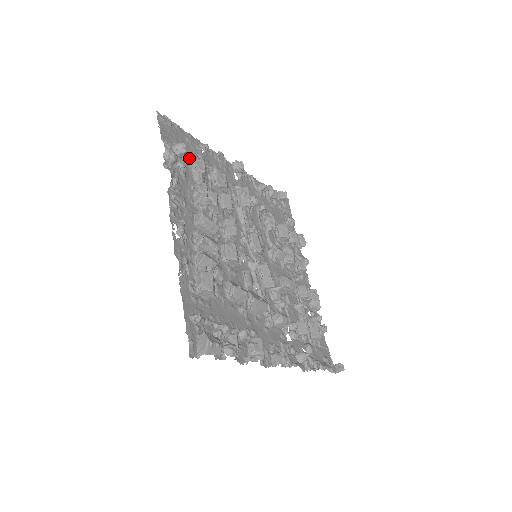
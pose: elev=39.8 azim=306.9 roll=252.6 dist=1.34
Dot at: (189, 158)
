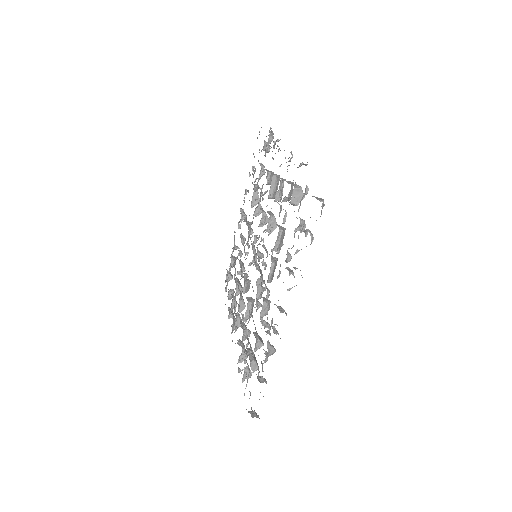
Dot at: occluded
